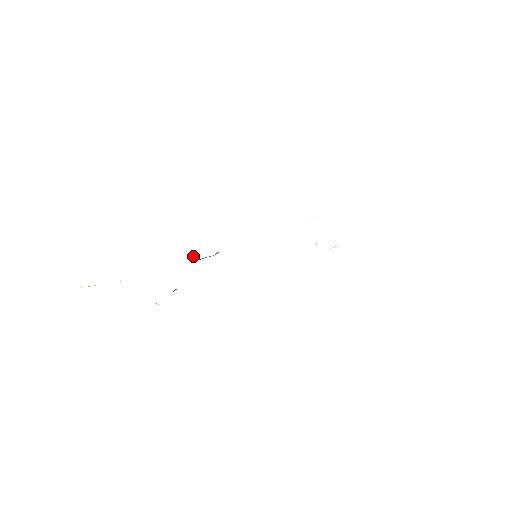
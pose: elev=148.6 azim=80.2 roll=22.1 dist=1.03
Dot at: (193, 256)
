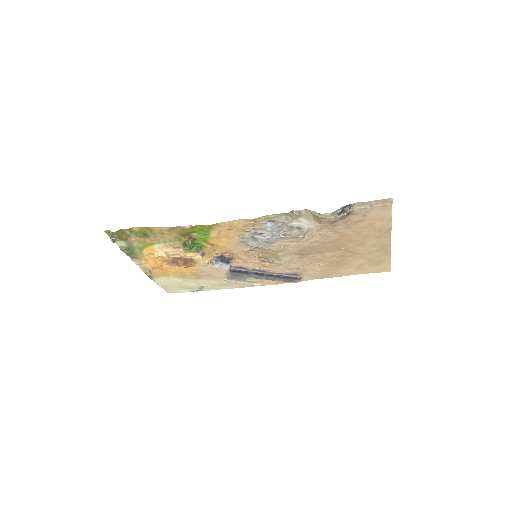
Dot at: (212, 261)
